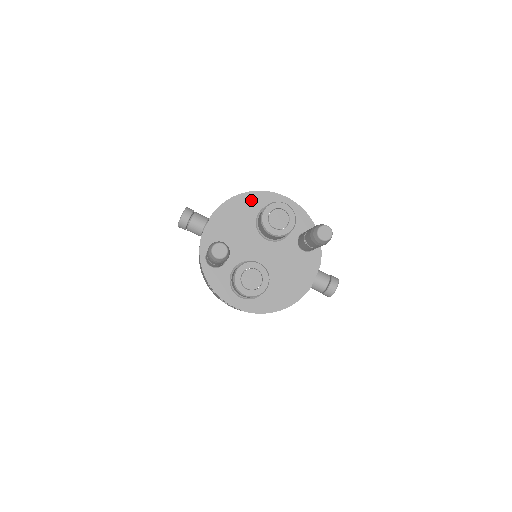
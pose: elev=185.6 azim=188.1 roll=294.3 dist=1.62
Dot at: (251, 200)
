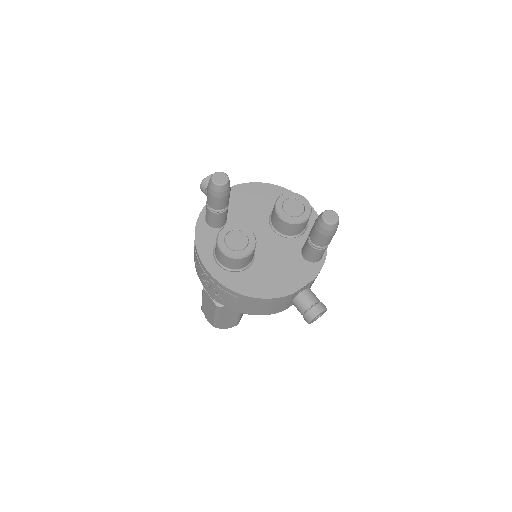
Dot at: (278, 193)
